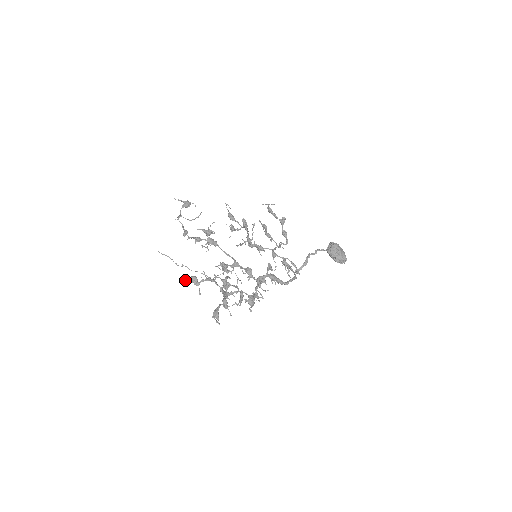
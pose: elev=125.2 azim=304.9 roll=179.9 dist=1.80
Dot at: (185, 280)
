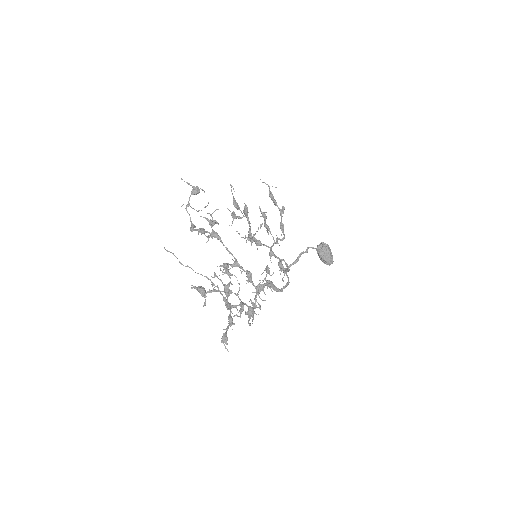
Dot at: (191, 288)
